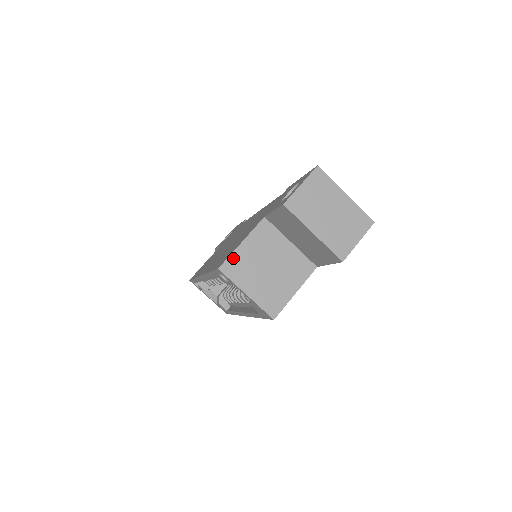
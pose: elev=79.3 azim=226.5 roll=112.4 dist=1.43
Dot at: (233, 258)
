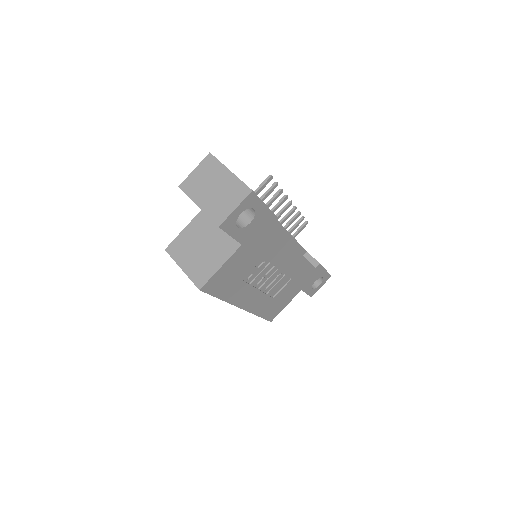
Dot at: (176, 241)
